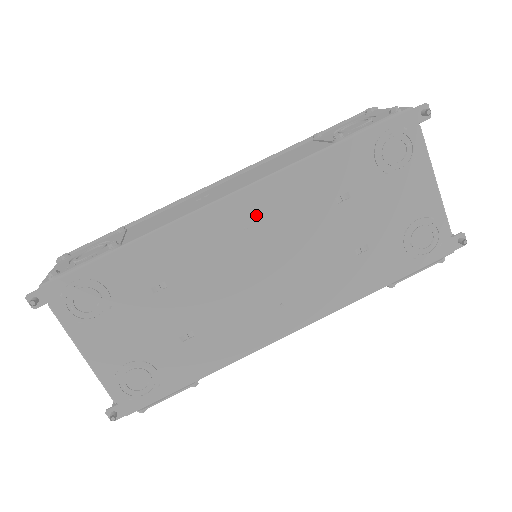
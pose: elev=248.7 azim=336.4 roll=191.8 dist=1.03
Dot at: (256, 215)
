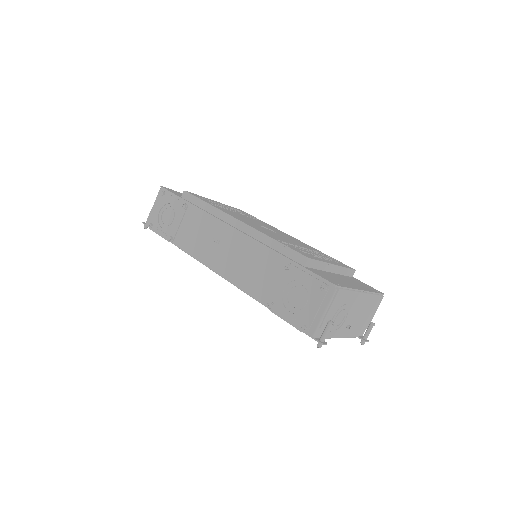
Dot at: occluded
